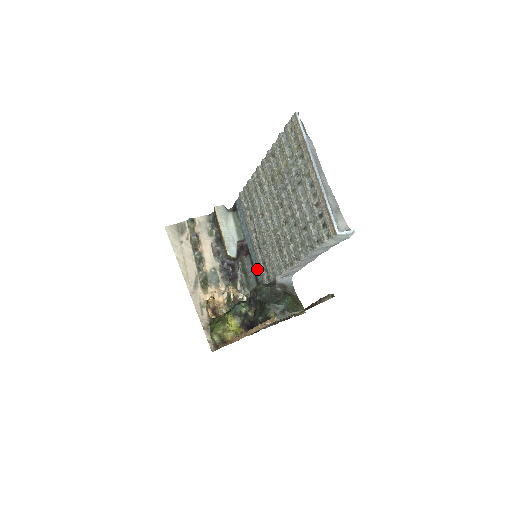
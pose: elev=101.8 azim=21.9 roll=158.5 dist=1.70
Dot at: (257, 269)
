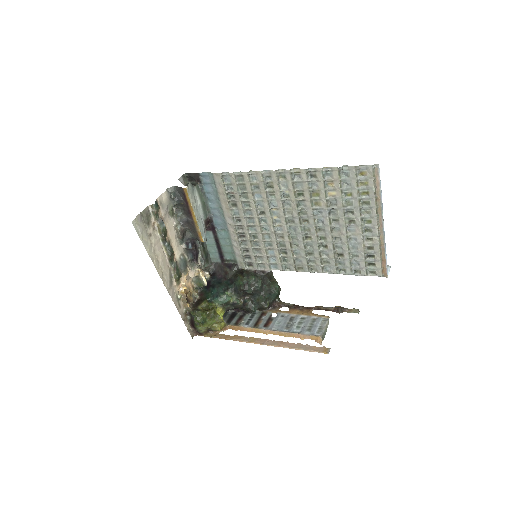
Dot at: (227, 249)
